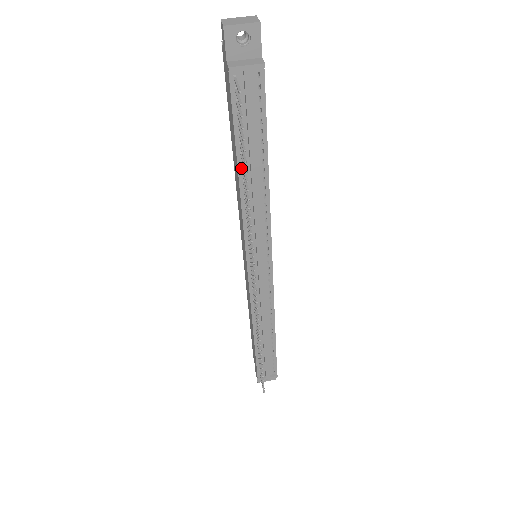
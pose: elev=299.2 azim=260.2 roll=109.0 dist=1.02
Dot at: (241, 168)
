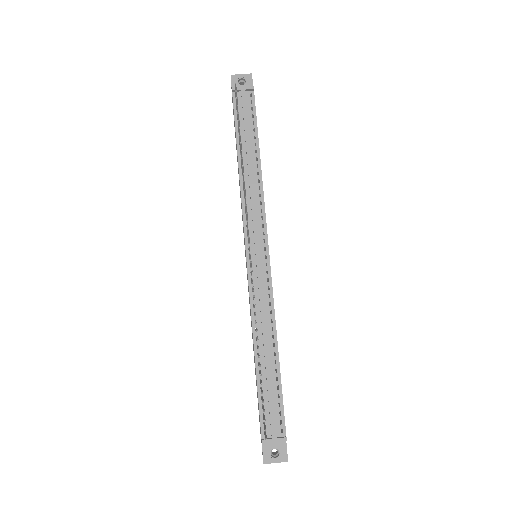
Dot at: (240, 156)
